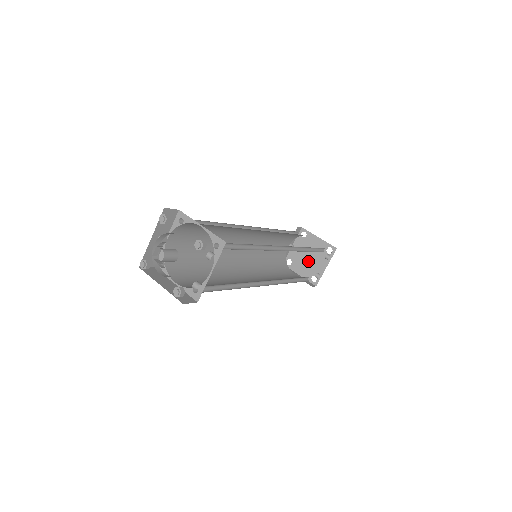
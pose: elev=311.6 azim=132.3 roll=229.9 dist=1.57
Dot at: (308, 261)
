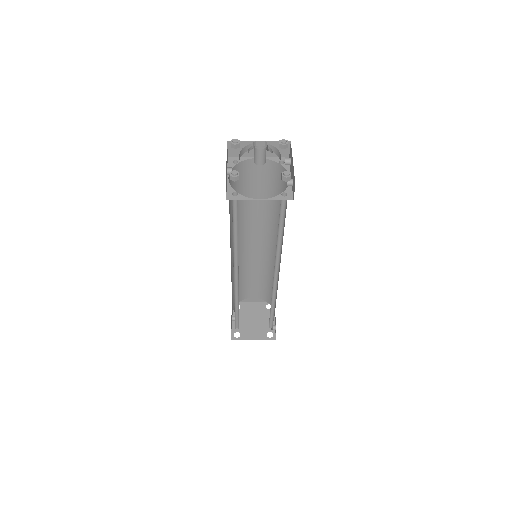
Dot at: (255, 324)
